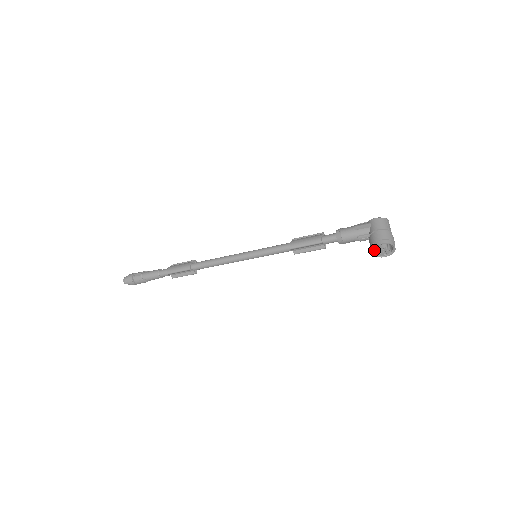
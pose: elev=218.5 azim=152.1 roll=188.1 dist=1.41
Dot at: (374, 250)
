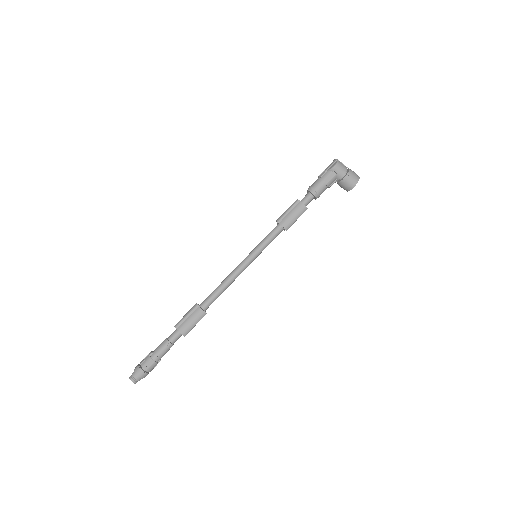
Dot at: (346, 188)
